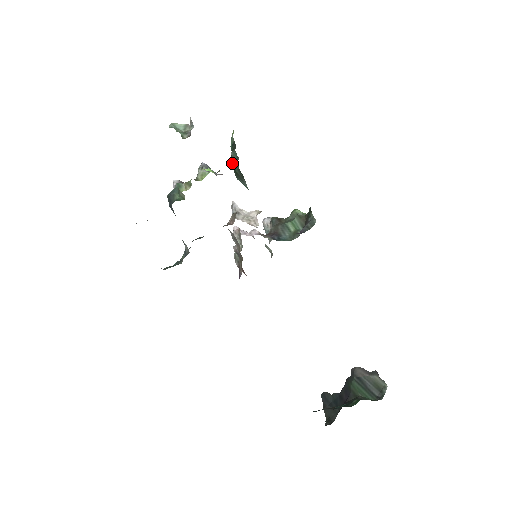
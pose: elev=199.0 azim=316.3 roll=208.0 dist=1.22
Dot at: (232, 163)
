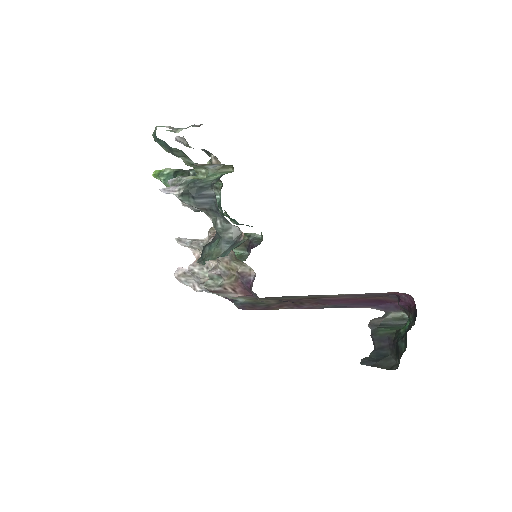
Dot at: occluded
